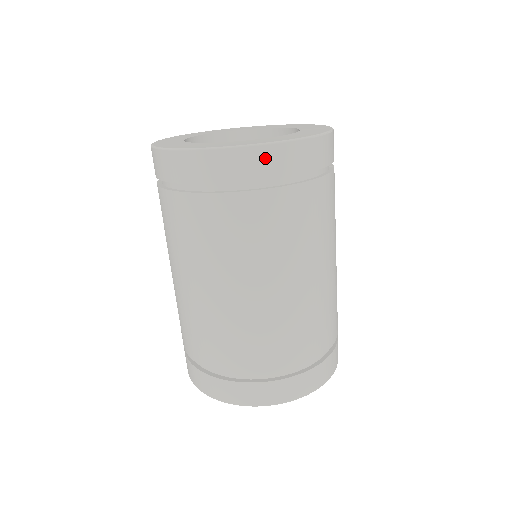
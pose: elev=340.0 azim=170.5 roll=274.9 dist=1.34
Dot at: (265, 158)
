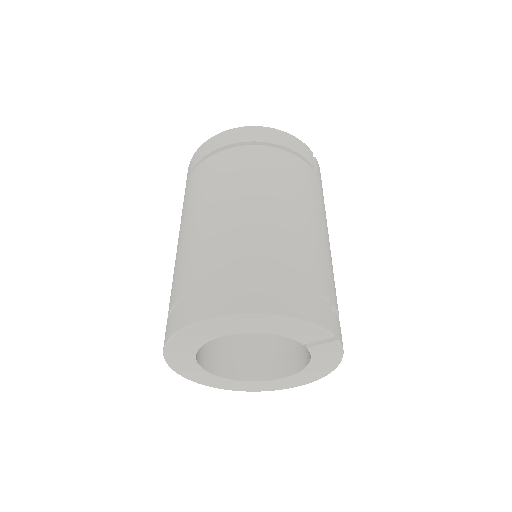
Dot at: (238, 133)
